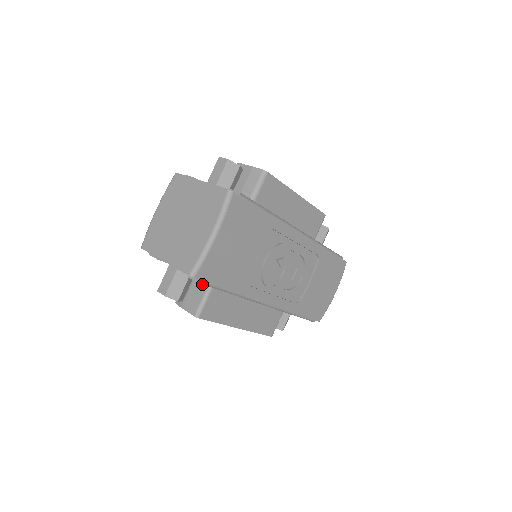
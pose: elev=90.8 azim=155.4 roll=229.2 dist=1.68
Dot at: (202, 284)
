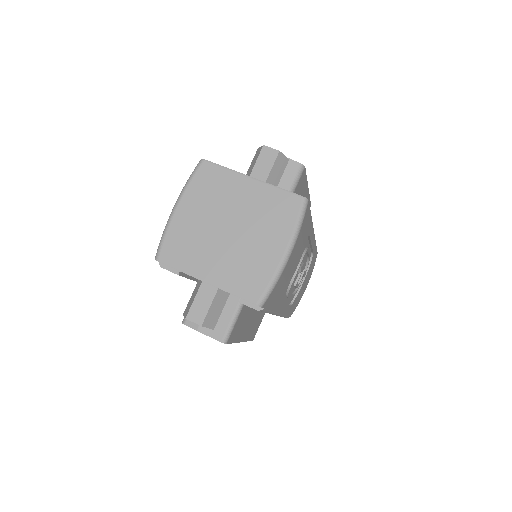
Dot at: (228, 302)
